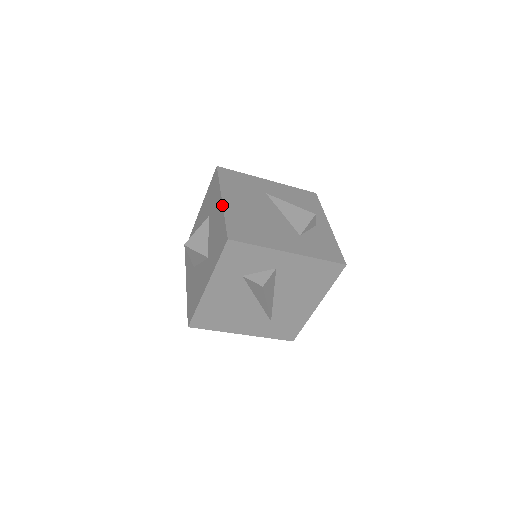
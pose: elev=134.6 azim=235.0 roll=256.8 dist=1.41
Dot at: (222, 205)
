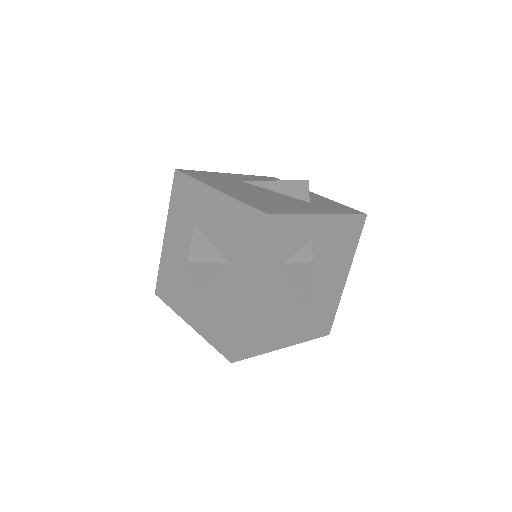
Dot at: (223, 193)
